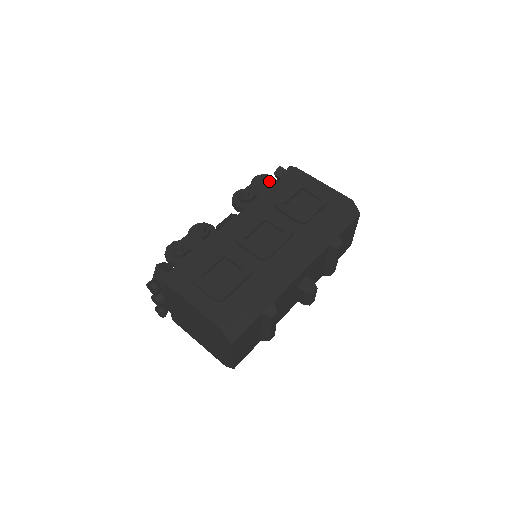
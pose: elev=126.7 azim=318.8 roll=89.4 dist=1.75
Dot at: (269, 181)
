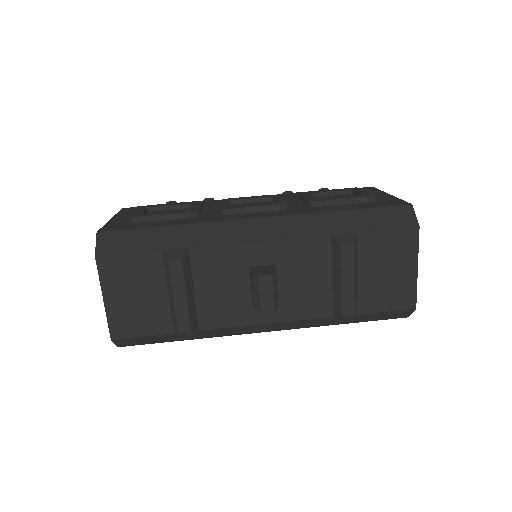
Dot at: occluded
